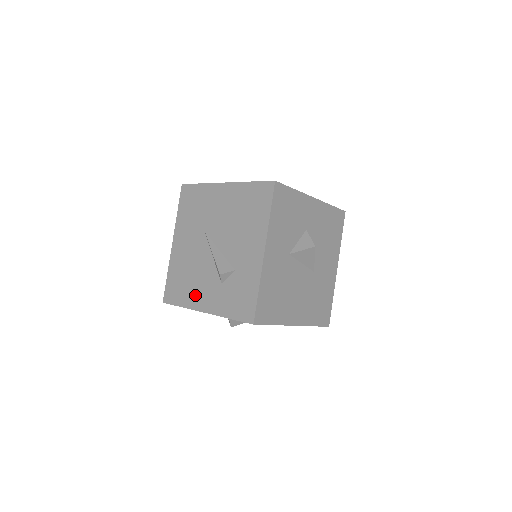
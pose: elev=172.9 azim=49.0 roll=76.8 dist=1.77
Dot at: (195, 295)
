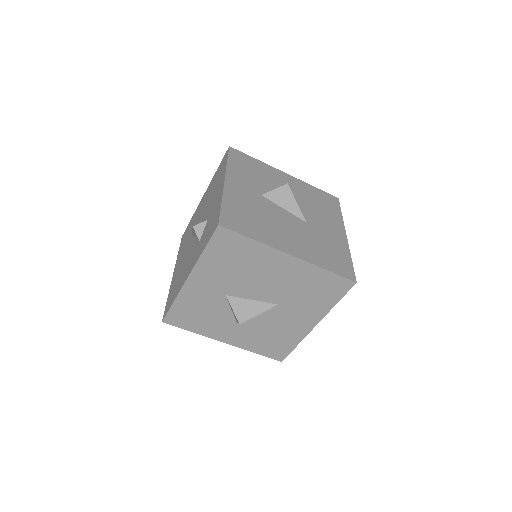
Dot at: (183, 278)
